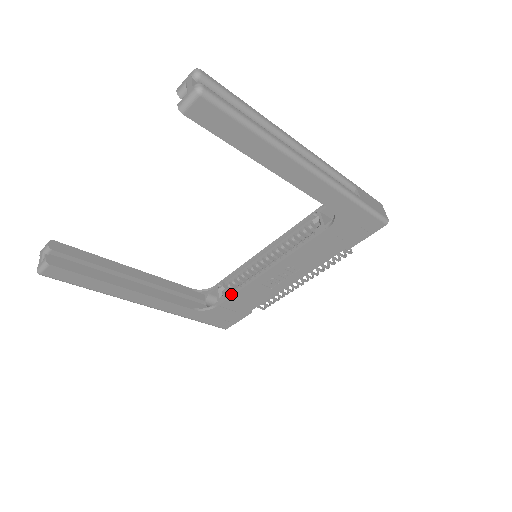
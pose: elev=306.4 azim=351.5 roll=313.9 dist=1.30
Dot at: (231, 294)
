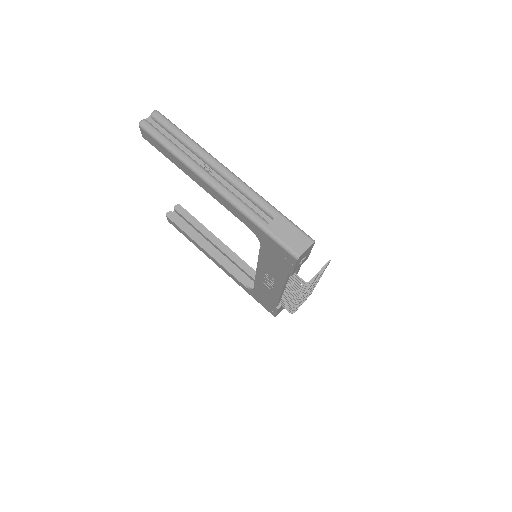
Dot at: occluded
